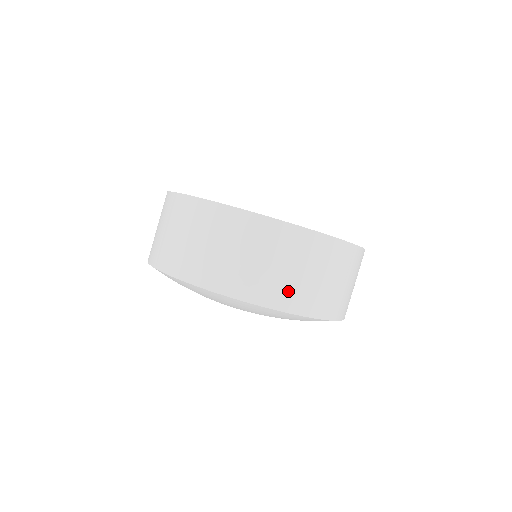
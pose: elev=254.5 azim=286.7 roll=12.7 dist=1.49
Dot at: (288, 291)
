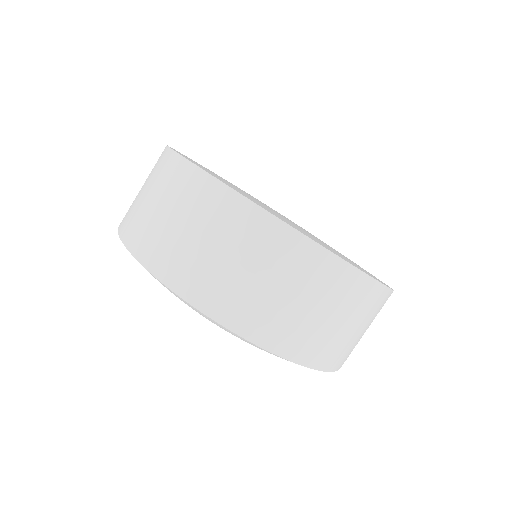
Dot at: (327, 347)
